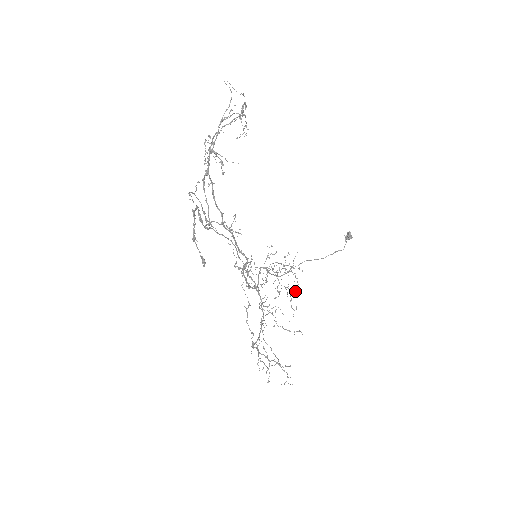
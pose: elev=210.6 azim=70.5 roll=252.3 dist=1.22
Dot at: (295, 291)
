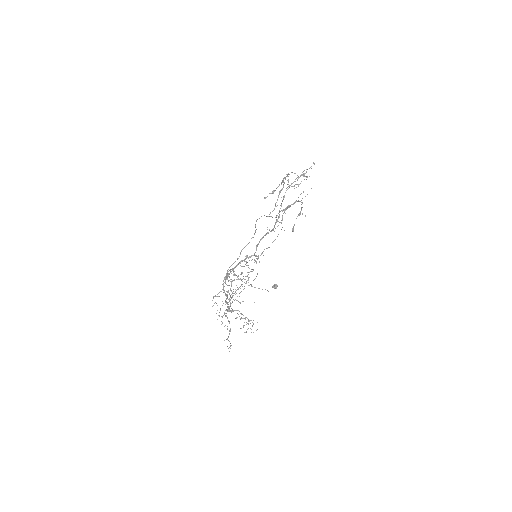
Dot at: (235, 299)
